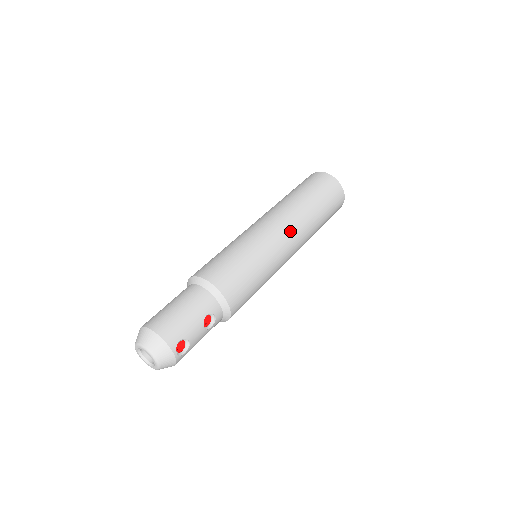
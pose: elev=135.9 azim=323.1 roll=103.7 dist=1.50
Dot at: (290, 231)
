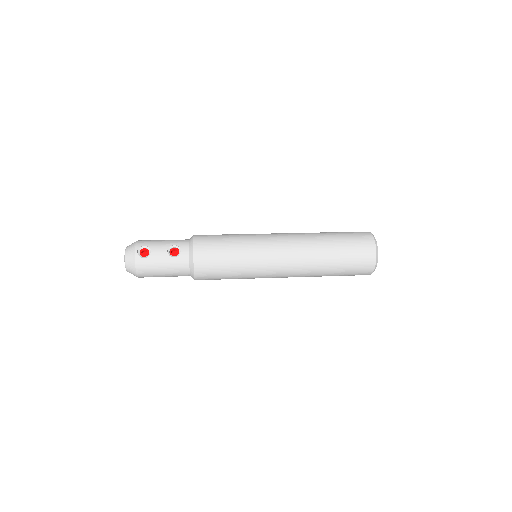
Dot at: (286, 237)
